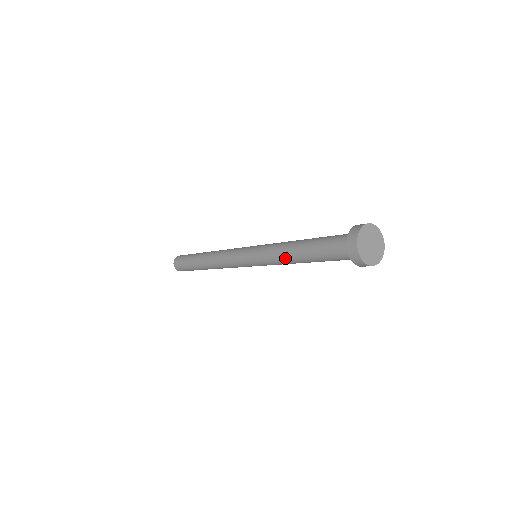
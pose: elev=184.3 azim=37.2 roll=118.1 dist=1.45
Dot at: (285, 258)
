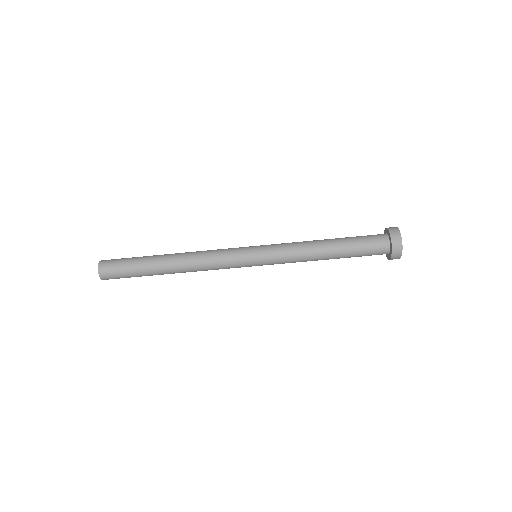
Dot at: (310, 245)
